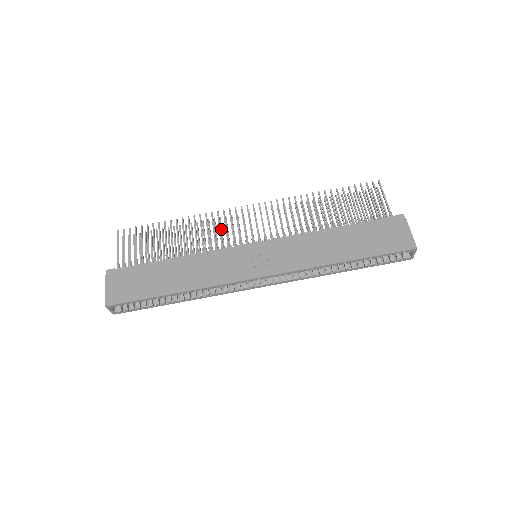
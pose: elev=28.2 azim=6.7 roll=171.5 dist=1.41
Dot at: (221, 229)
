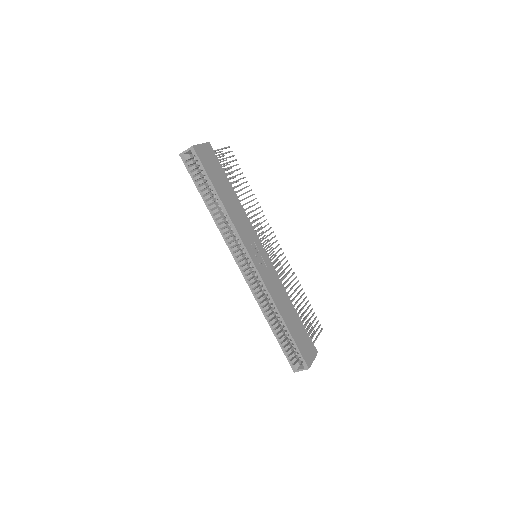
Dot at: (255, 225)
